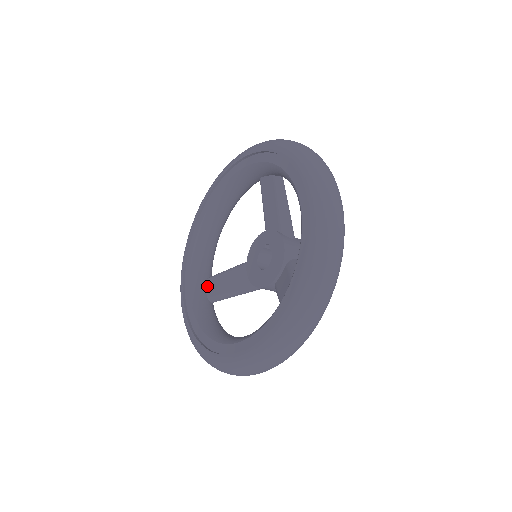
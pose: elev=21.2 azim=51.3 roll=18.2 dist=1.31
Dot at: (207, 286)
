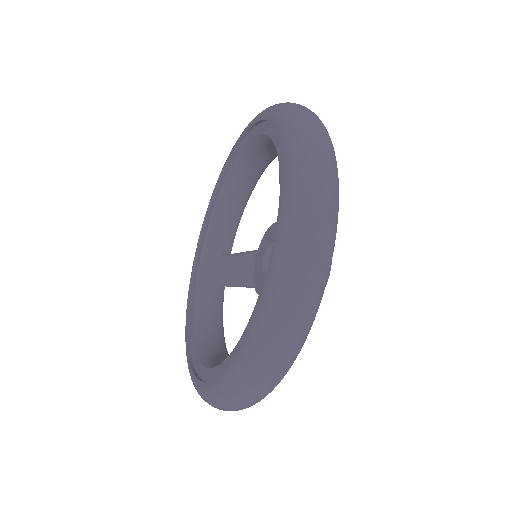
Dot at: (218, 266)
